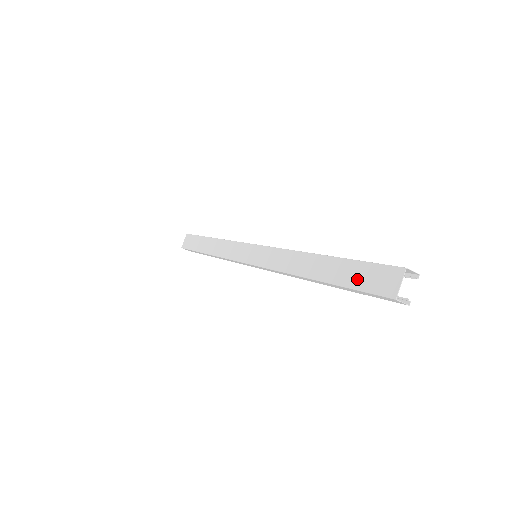
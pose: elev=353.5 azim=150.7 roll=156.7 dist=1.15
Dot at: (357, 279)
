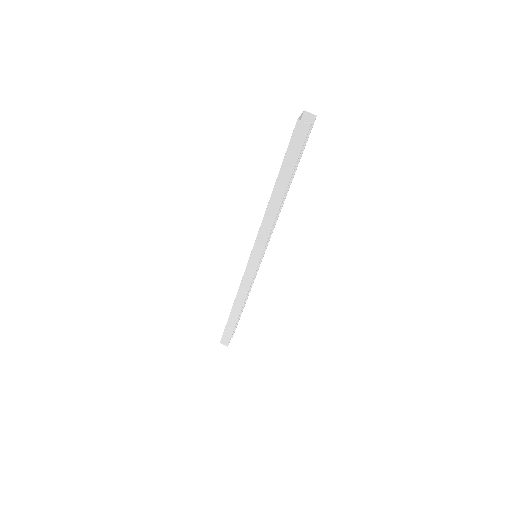
Dot at: occluded
